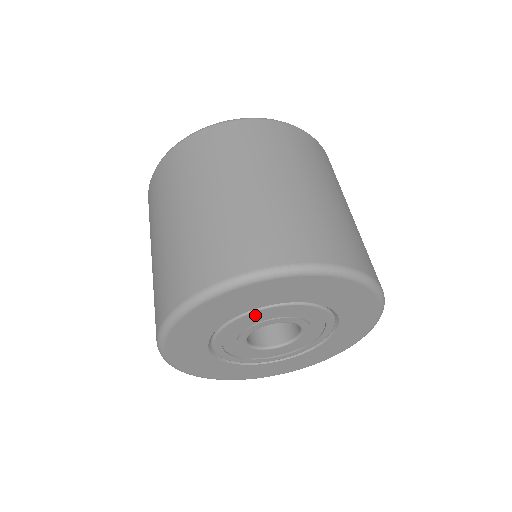
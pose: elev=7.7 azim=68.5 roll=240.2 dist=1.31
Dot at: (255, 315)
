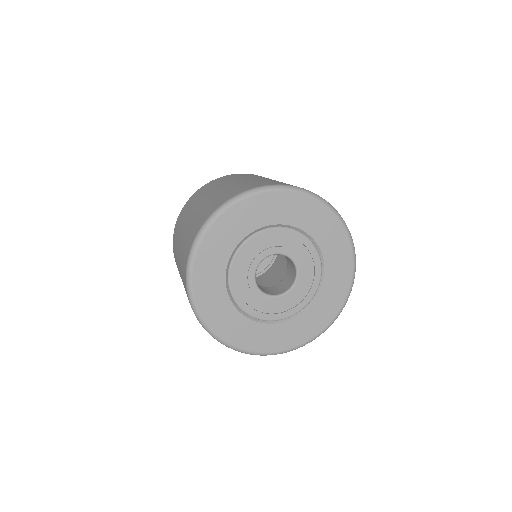
Dot at: (289, 234)
